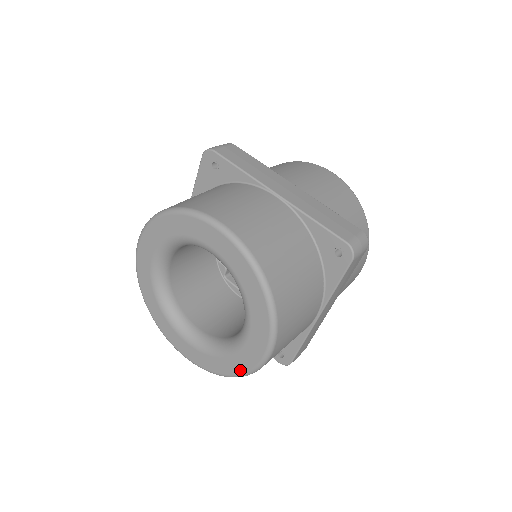
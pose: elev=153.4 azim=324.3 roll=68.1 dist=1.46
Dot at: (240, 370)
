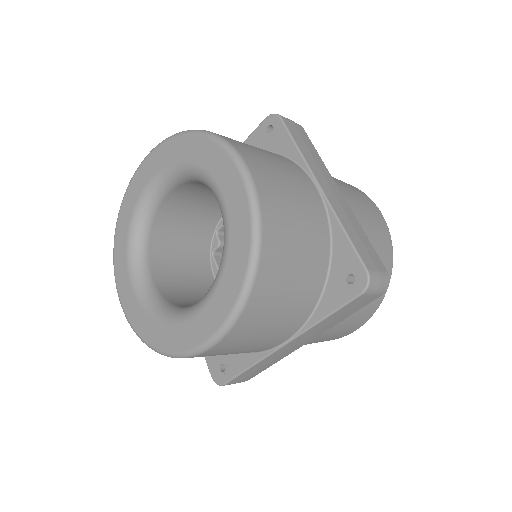
Dot at: (246, 229)
